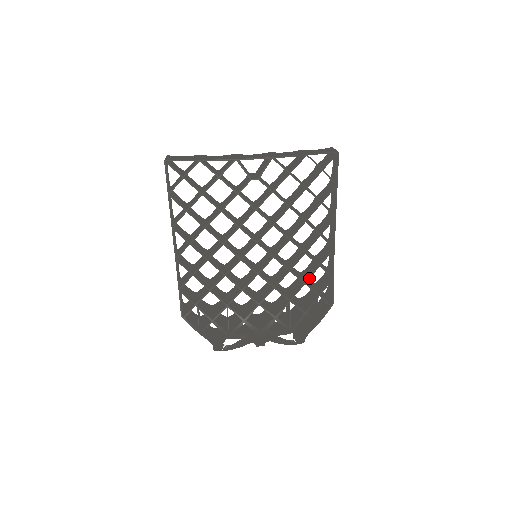
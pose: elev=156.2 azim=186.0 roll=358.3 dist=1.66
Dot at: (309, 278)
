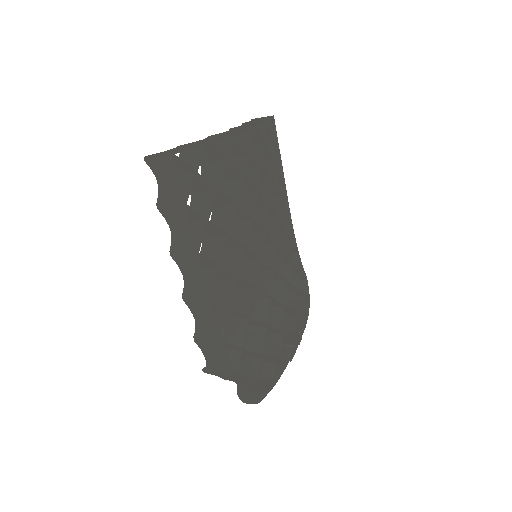
Dot at: occluded
